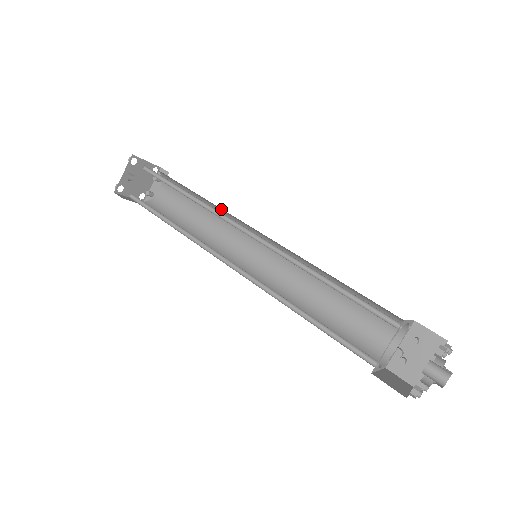
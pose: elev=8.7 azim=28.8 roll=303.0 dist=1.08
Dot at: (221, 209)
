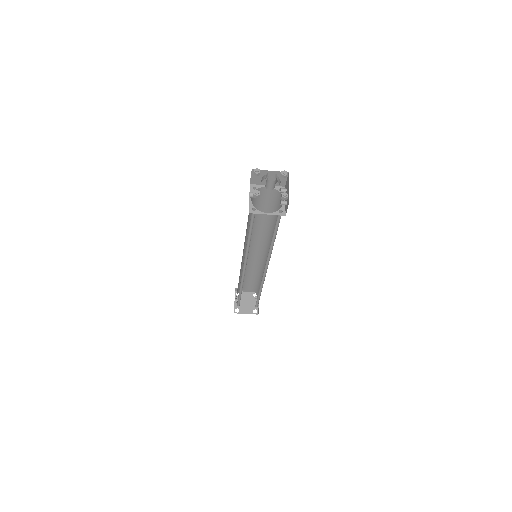
Dot at: (256, 265)
